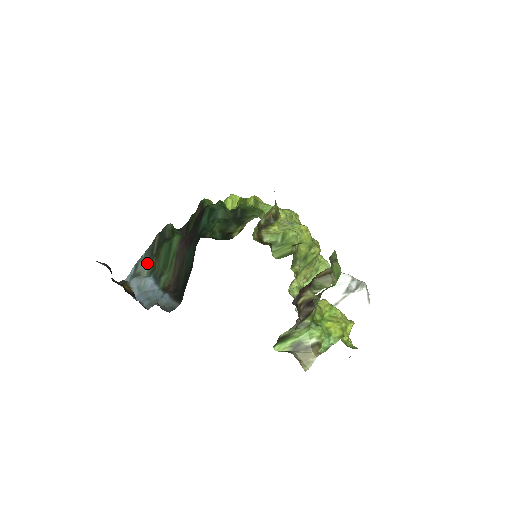
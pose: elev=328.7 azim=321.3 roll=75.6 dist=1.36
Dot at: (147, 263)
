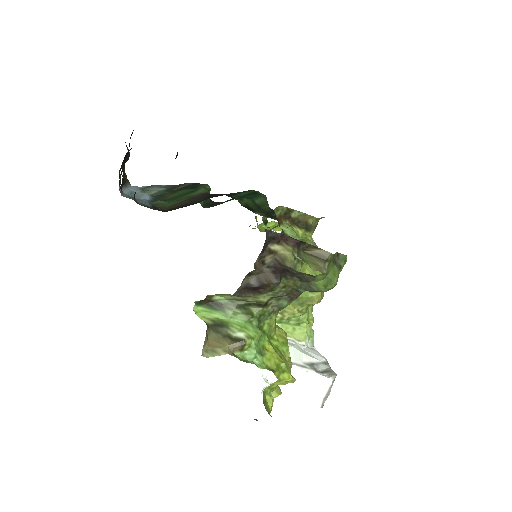
Dot at: (160, 190)
